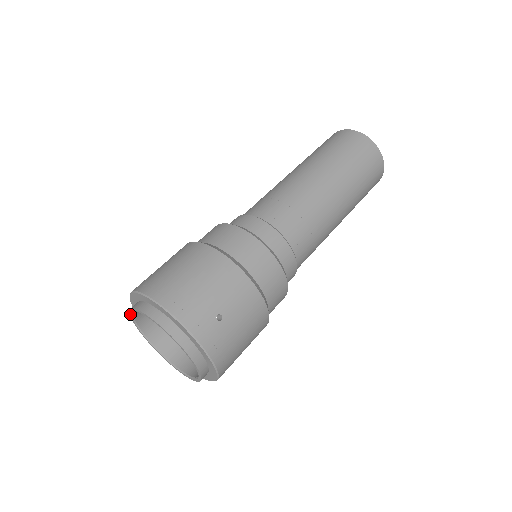
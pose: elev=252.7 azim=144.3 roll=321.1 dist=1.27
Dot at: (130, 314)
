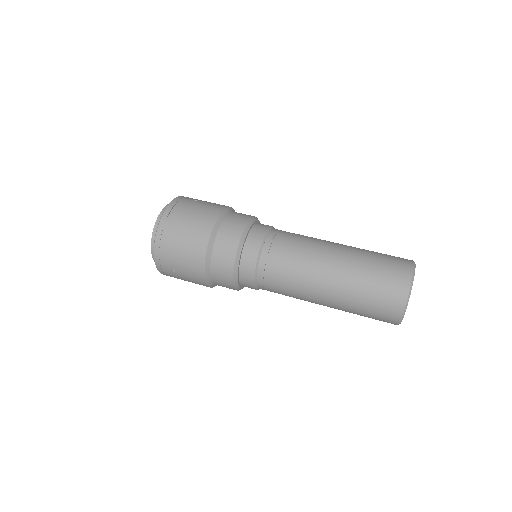
Dot at: occluded
